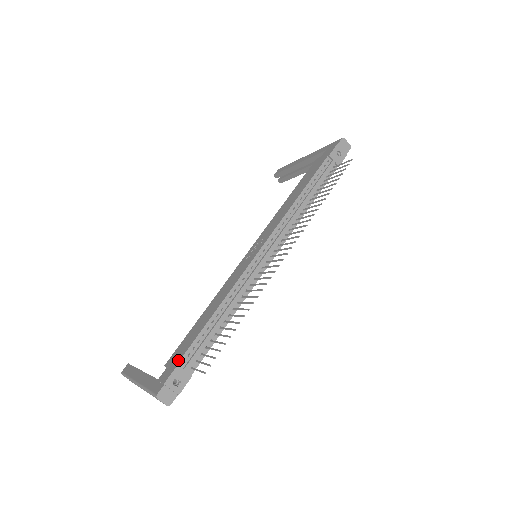
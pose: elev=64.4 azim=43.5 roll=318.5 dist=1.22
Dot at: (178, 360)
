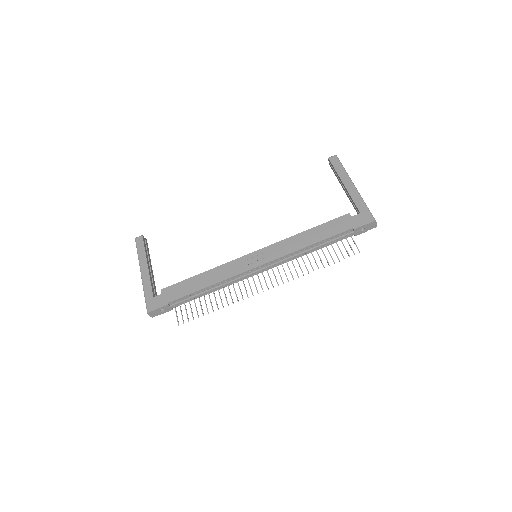
Dot at: (169, 300)
